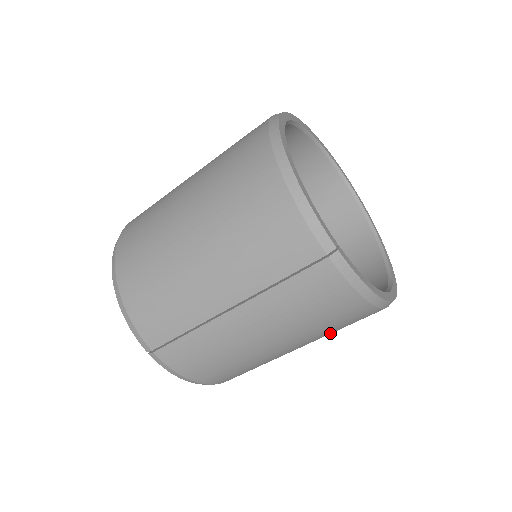
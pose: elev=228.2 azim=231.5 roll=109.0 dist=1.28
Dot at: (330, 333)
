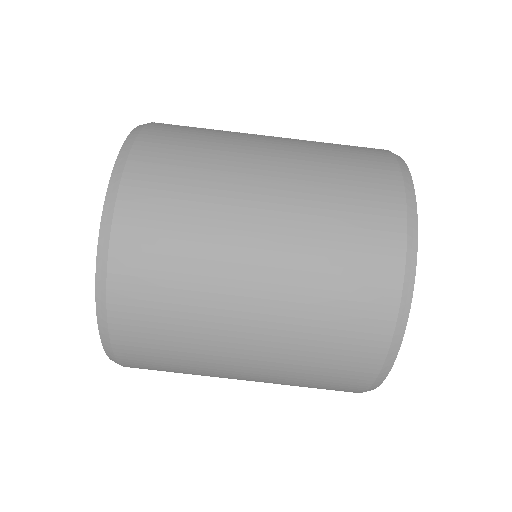
Dot at: (321, 224)
